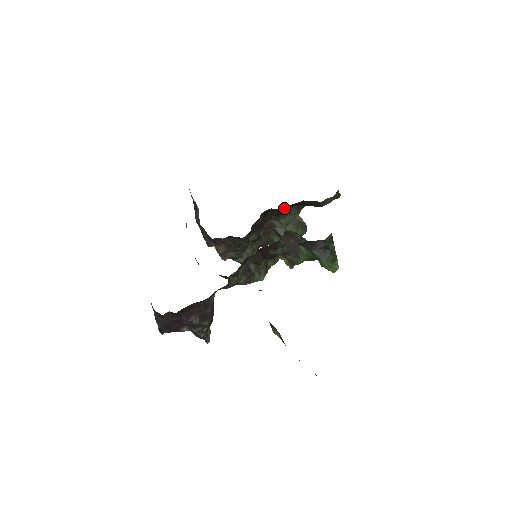
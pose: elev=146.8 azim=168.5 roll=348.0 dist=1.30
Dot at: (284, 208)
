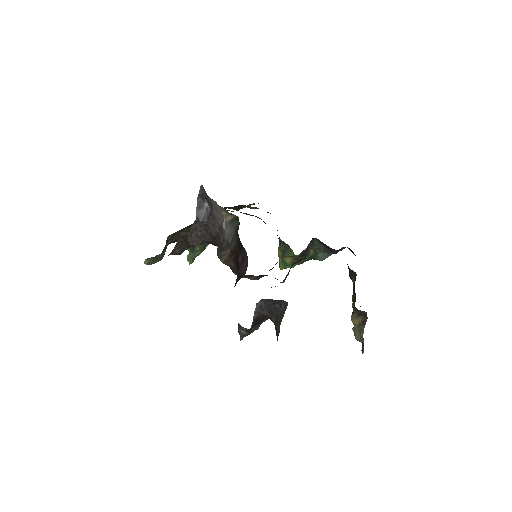
Dot at: occluded
